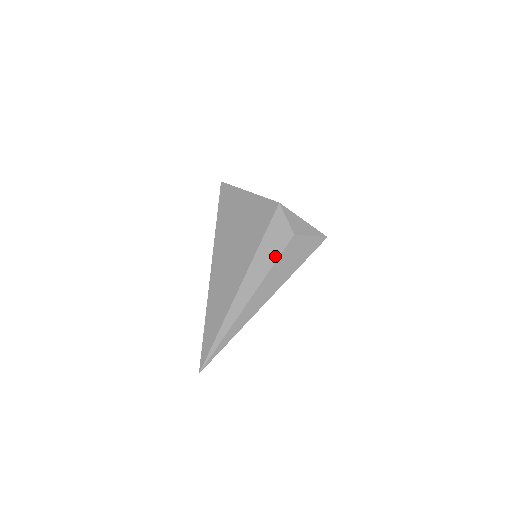
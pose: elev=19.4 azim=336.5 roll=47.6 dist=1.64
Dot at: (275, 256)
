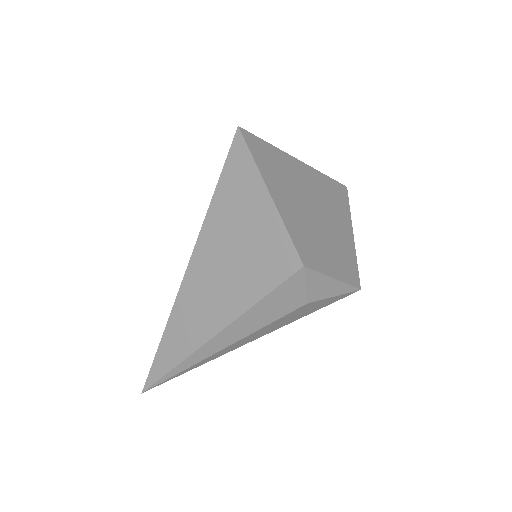
Dot at: (268, 320)
